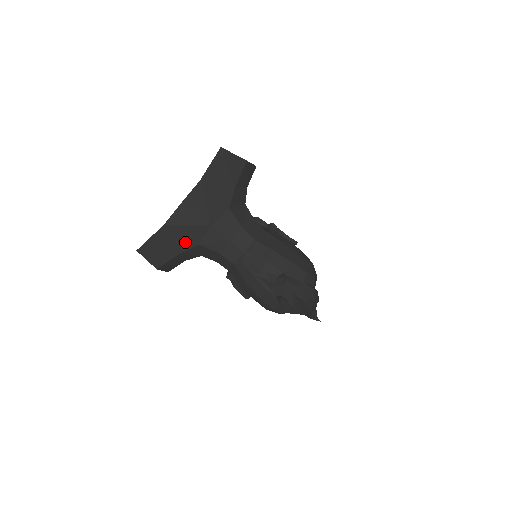
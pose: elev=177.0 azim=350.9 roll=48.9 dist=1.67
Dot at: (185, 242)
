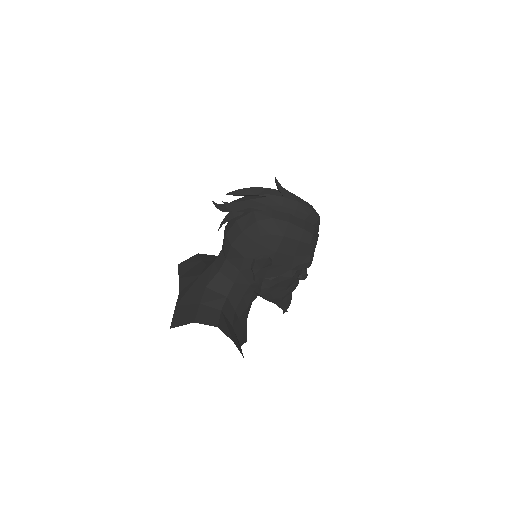
Dot at: (197, 296)
